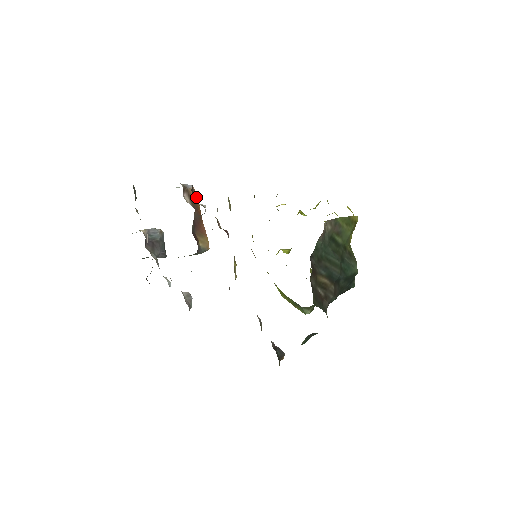
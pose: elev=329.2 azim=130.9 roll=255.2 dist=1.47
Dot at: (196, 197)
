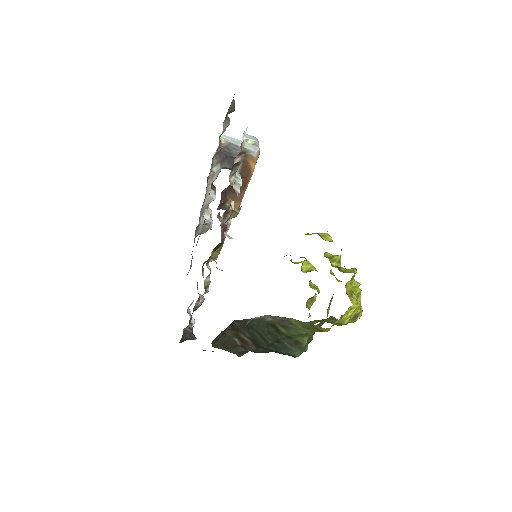
Dot at: (254, 165)
